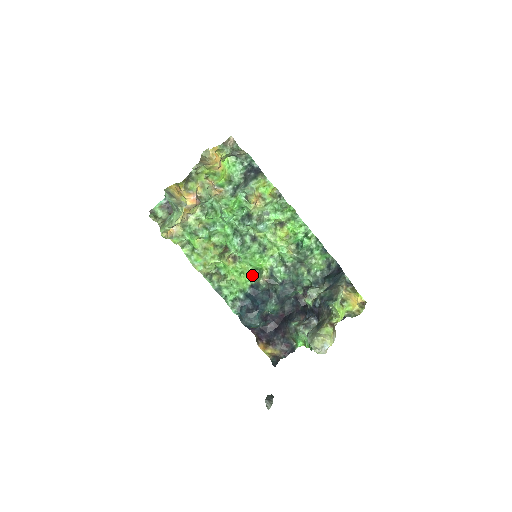
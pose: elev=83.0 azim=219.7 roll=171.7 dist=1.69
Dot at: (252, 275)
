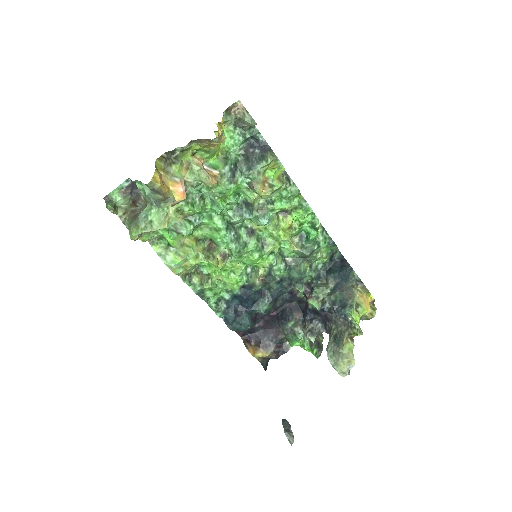
Dot at: (245, 274)
